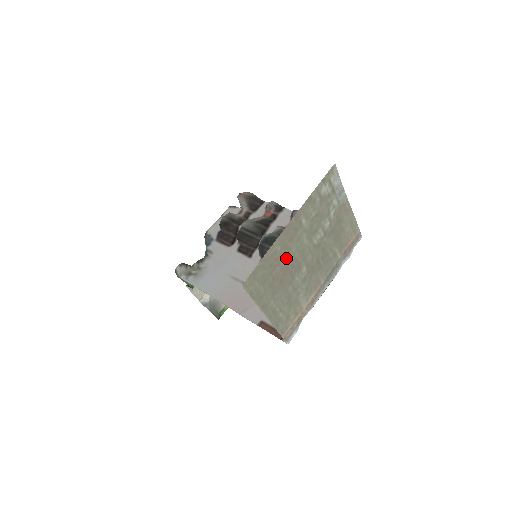
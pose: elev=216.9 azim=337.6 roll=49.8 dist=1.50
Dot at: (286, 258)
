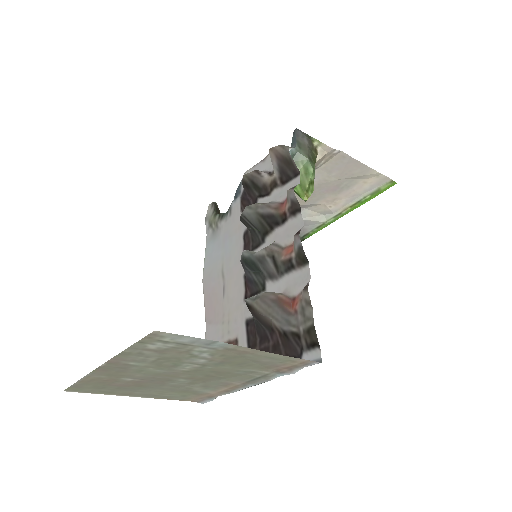
Dot at: (129, 378)
